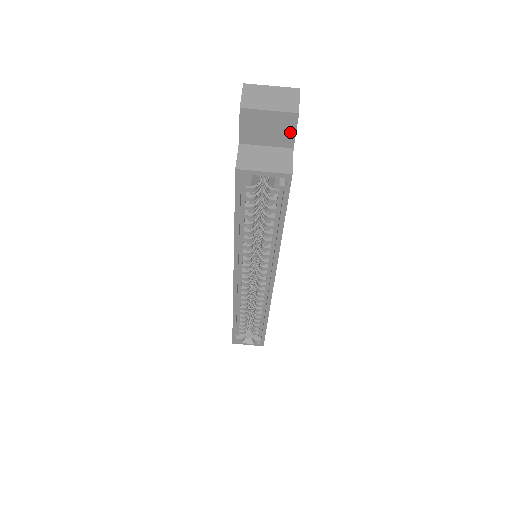
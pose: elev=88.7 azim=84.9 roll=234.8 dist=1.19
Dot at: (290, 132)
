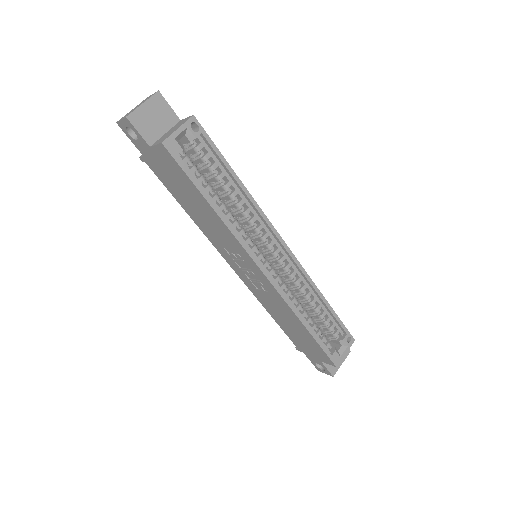
Dot at: (167, 109)
